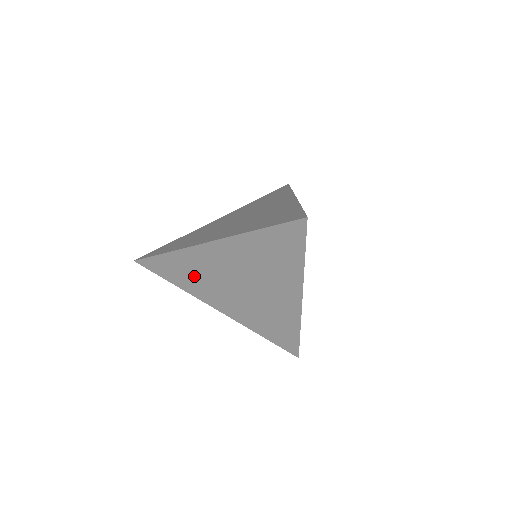
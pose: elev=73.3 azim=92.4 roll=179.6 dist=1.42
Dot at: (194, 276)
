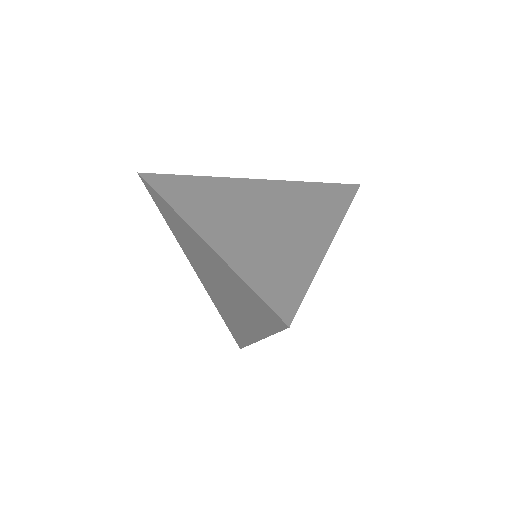
Dot at: (182, 235)
